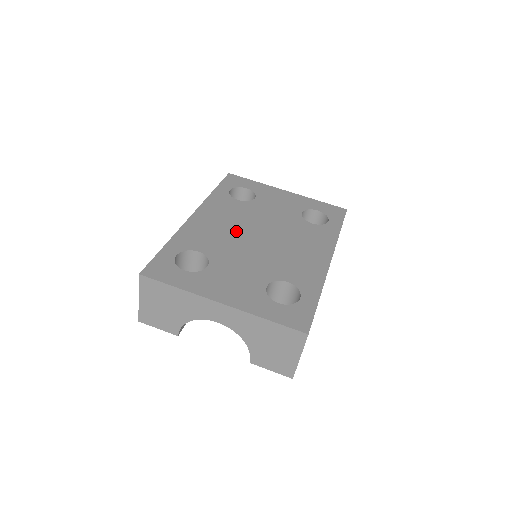
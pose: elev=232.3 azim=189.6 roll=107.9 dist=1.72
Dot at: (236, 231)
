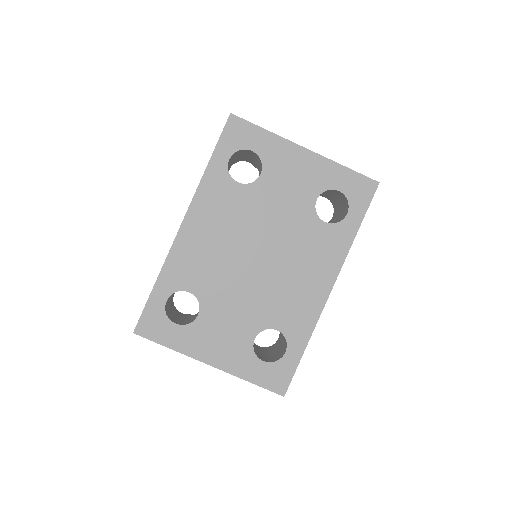
Dot at: (231, 250)
